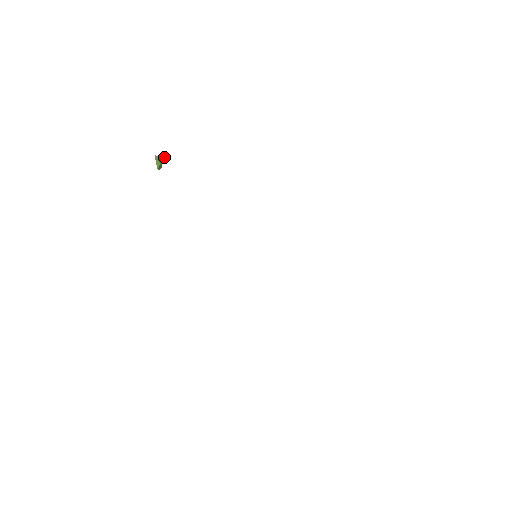
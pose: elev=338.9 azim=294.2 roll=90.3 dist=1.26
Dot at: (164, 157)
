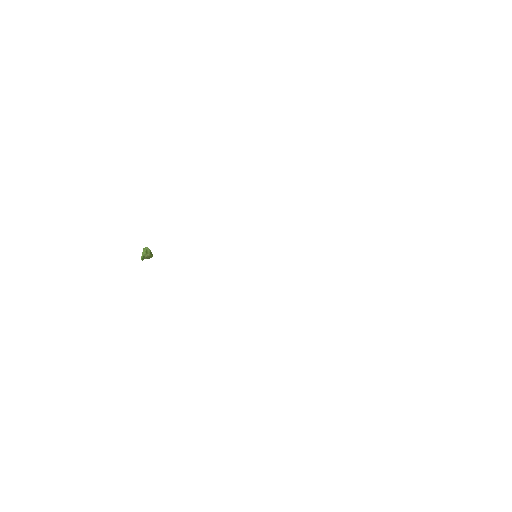
Dot at: (150, 253)
